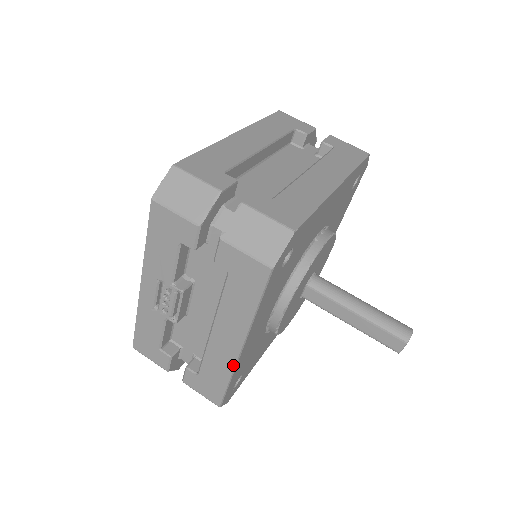
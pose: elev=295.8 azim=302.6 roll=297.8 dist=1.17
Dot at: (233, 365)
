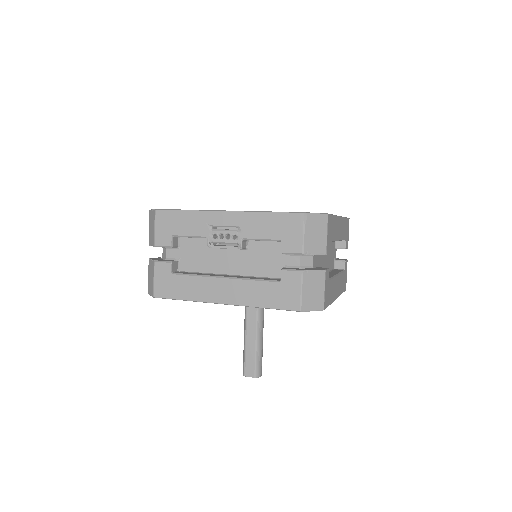
Dot at: (204, 300)
